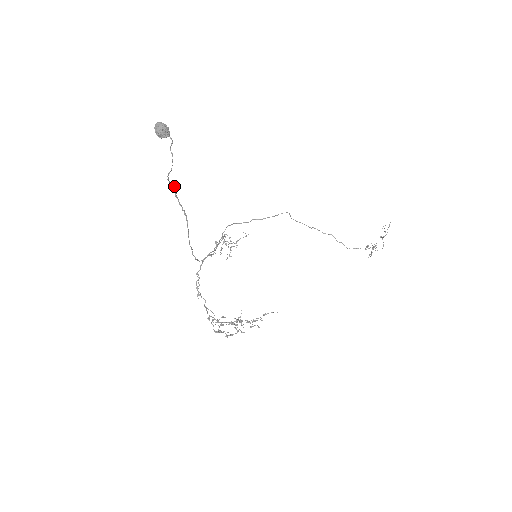
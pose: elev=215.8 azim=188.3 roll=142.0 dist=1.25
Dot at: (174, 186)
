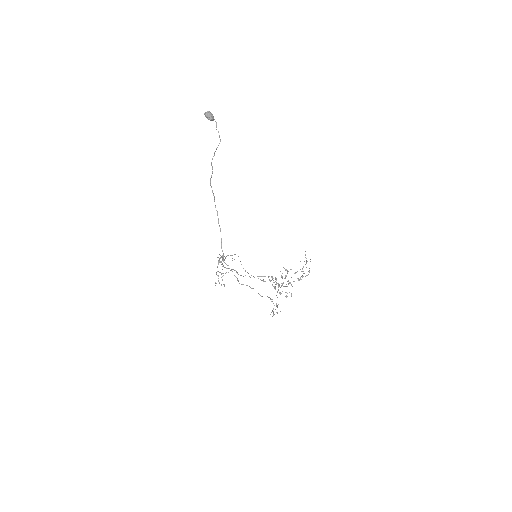
Dot at: occluded
